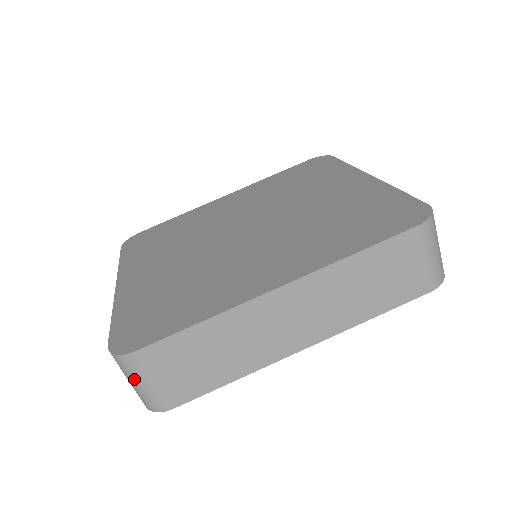
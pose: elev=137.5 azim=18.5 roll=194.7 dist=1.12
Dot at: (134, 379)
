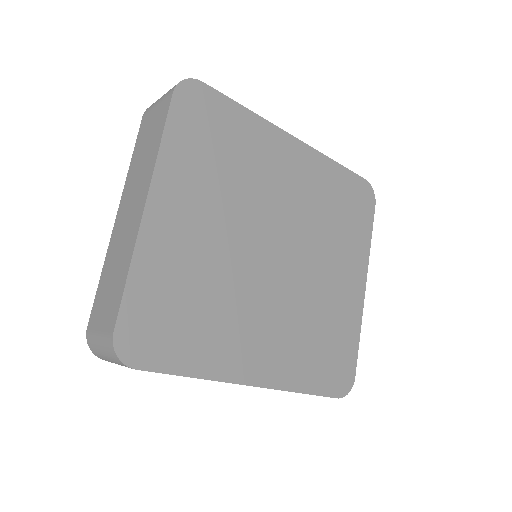
Dot at: (108, 357)
